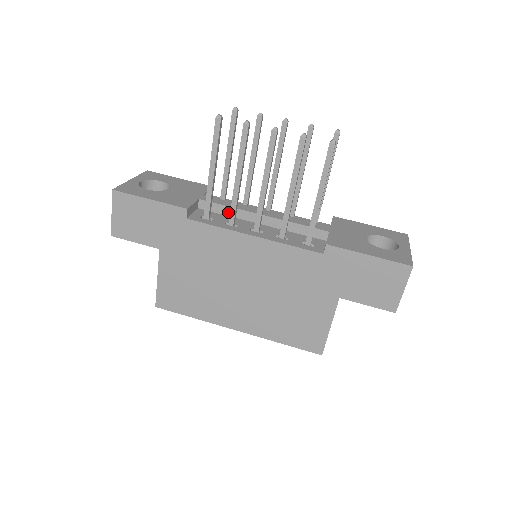
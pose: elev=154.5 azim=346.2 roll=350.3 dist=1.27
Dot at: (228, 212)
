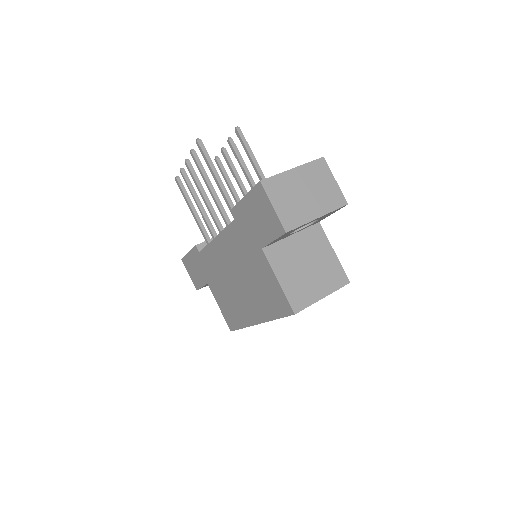
Dot at: occluded
